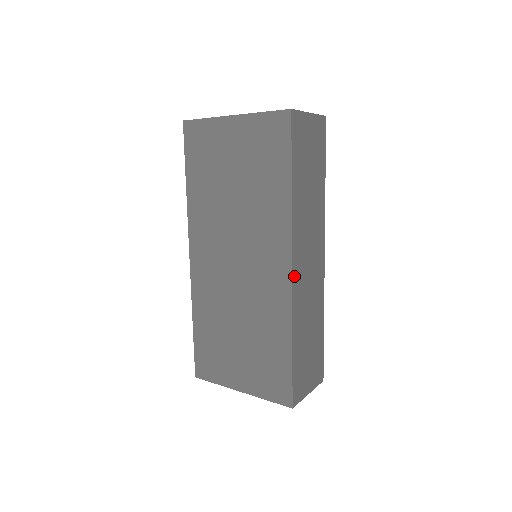
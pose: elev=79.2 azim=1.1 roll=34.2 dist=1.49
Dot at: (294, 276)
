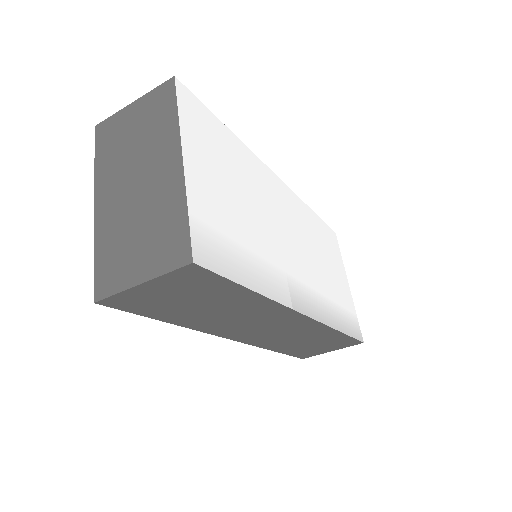
Dot at: (241, 340)
